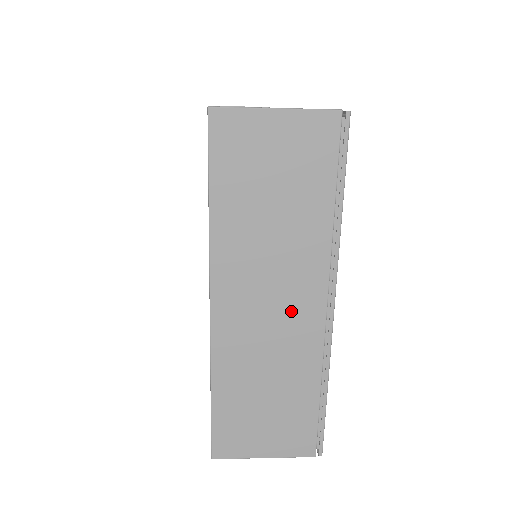
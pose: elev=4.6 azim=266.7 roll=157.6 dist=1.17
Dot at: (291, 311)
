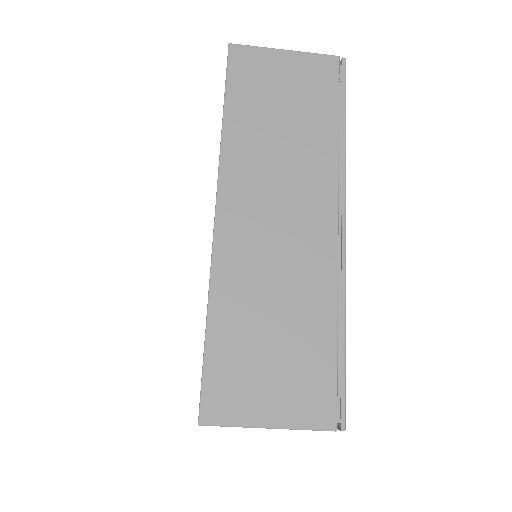
Dot at: (301, 225)
